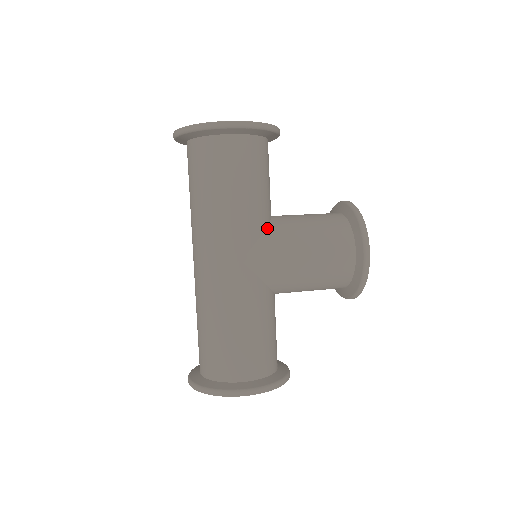
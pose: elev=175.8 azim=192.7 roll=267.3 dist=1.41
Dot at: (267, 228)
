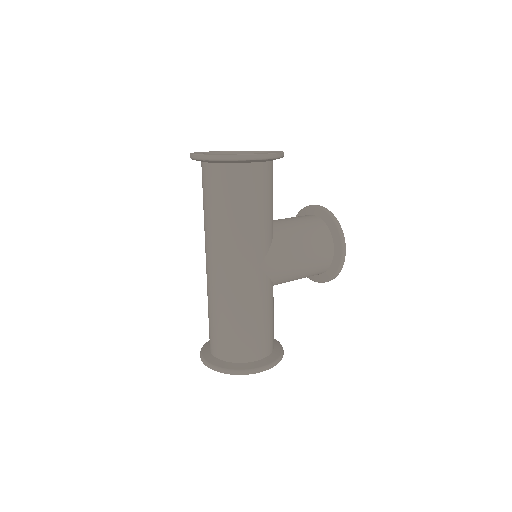
Dot at: (274, 237)
